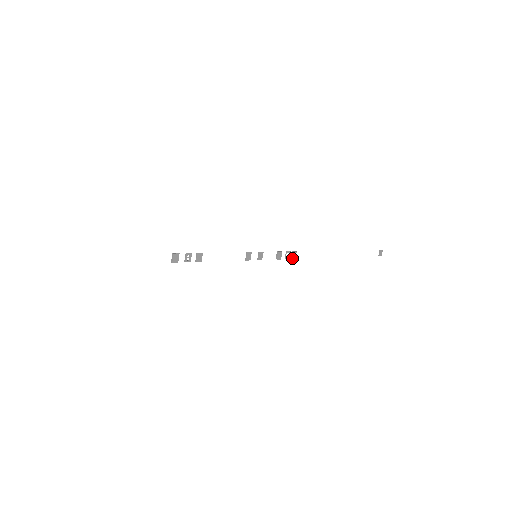
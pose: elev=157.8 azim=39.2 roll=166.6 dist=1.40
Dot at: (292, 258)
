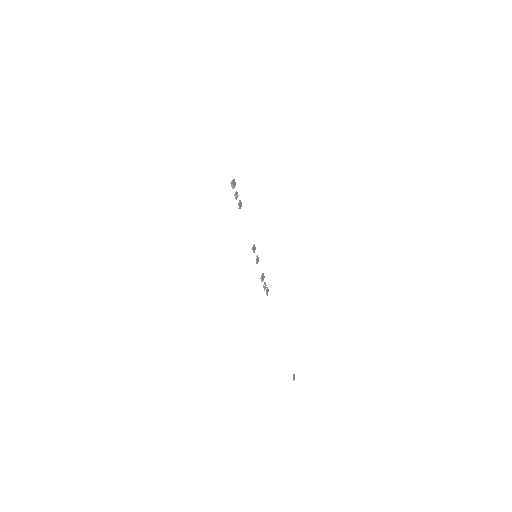
Dot at: (266, 292)
